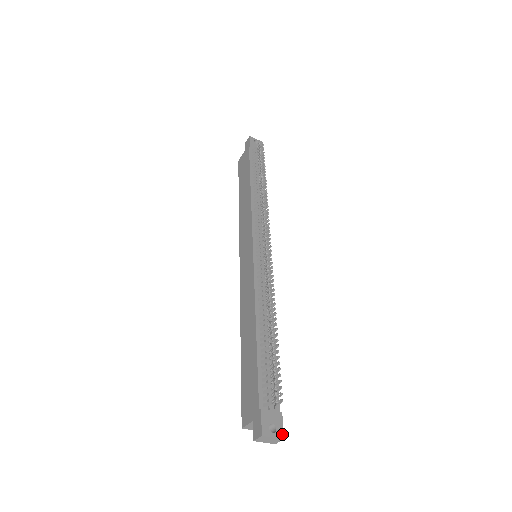
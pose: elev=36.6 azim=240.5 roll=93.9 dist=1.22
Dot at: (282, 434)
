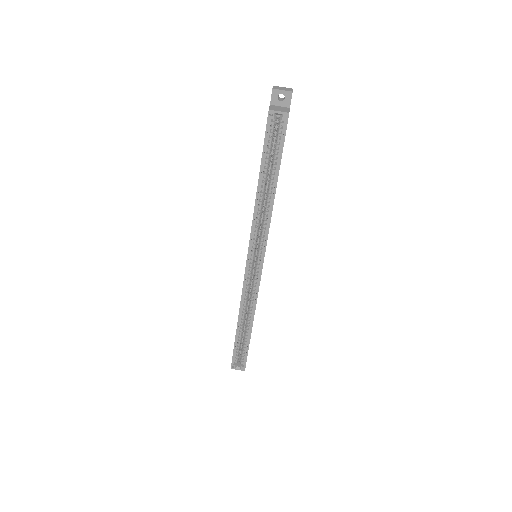
Dot at: occluded
